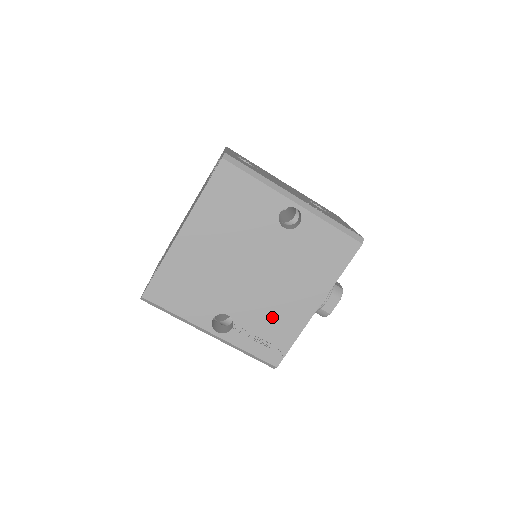
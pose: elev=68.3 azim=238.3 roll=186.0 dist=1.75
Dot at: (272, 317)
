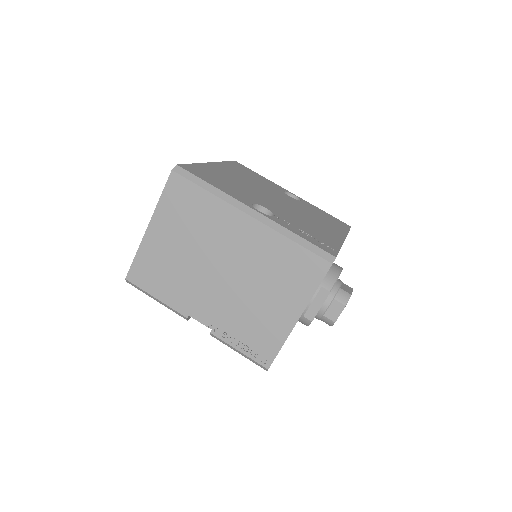
Dot at: (308, 227)
